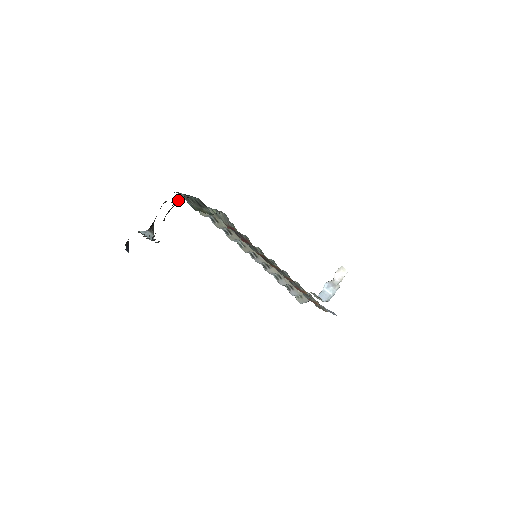
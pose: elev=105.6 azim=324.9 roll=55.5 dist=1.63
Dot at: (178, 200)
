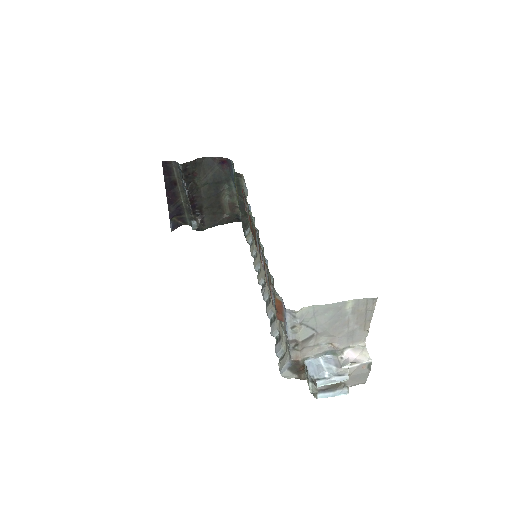
Dot at: (227, 187)
